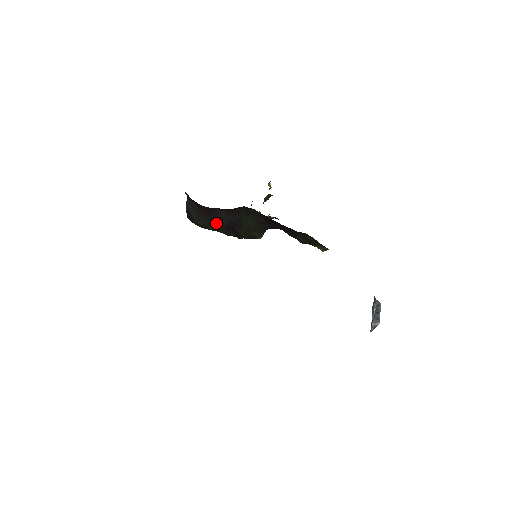
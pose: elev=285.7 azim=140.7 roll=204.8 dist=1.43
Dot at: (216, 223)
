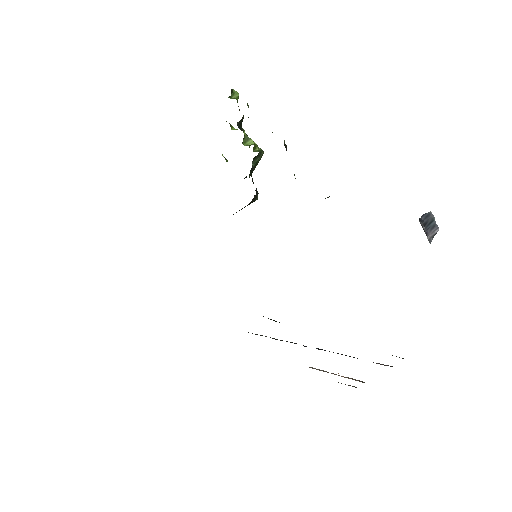
Dot at: occluded
